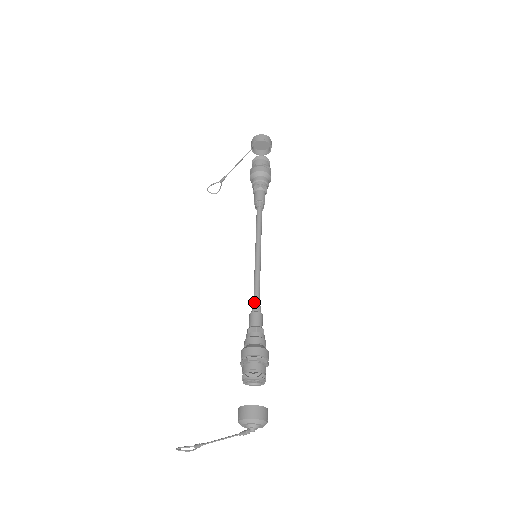
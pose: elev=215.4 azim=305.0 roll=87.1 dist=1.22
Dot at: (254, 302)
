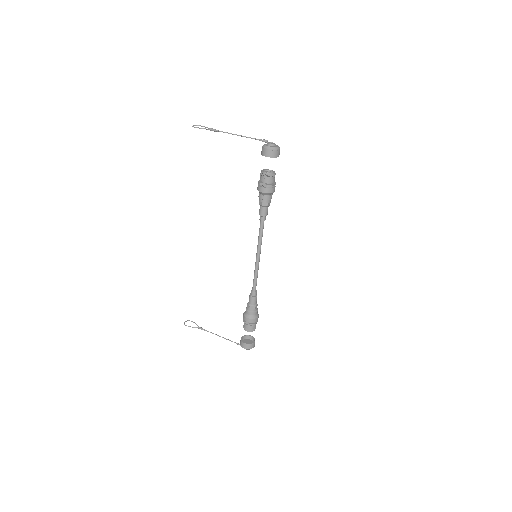
Dot at: (254, 290)
